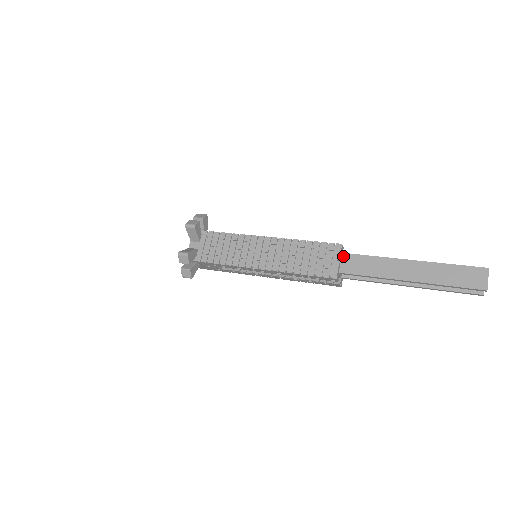
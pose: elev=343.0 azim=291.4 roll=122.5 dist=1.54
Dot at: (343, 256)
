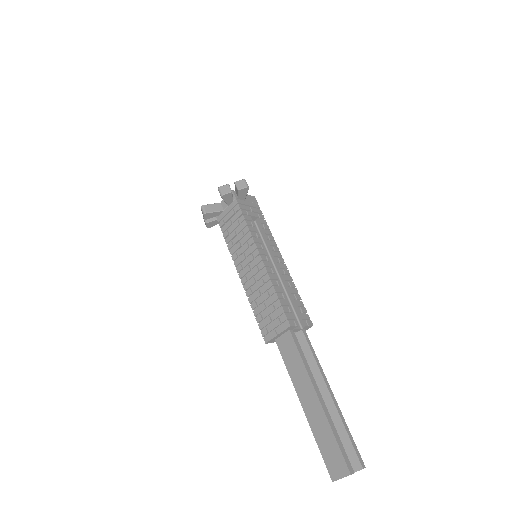
Dot at: (287, 333)
